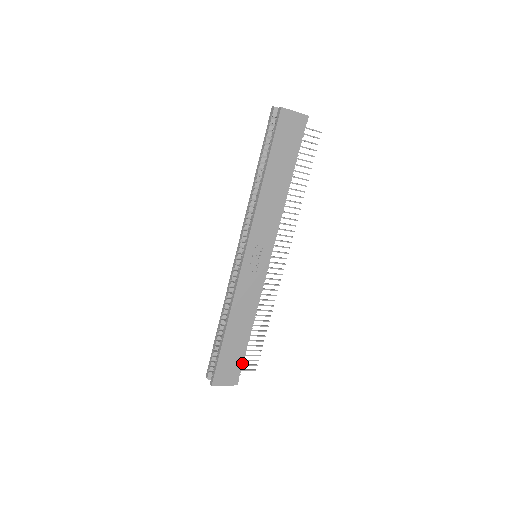
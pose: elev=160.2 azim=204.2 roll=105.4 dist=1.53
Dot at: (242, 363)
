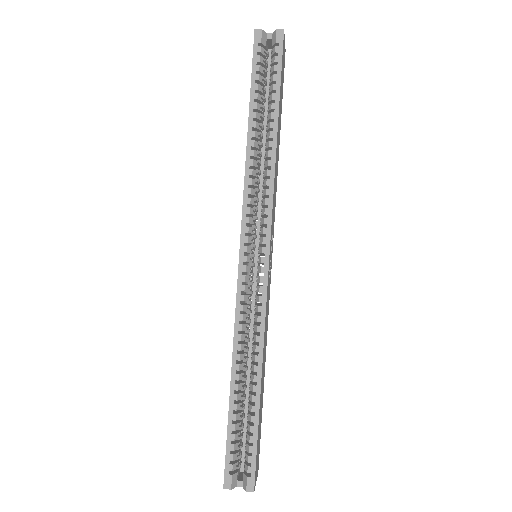
Dot at: occluded
